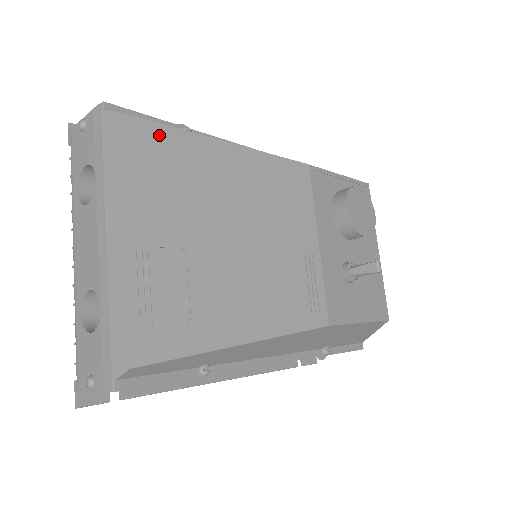
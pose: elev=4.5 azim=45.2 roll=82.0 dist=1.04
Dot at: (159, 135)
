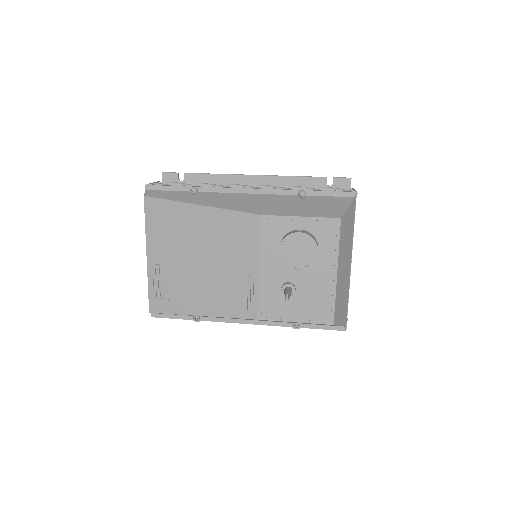
Dot at: (163, 206)
